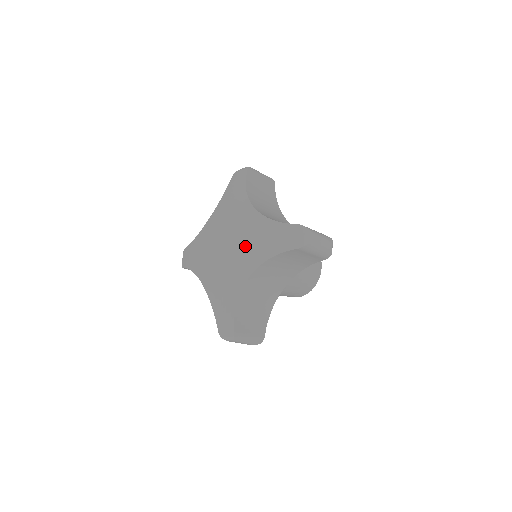
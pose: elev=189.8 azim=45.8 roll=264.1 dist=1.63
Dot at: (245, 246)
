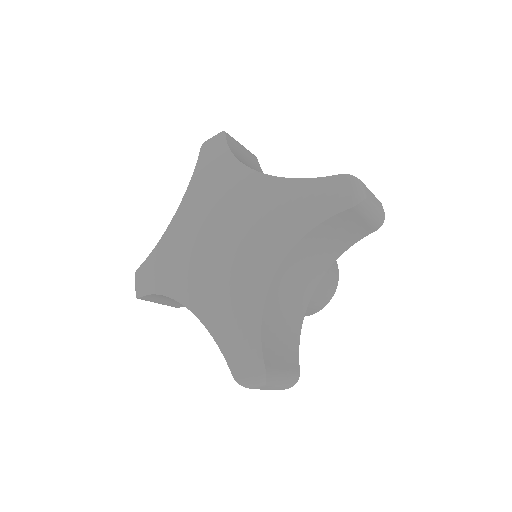
Dot at: (257, 226)
